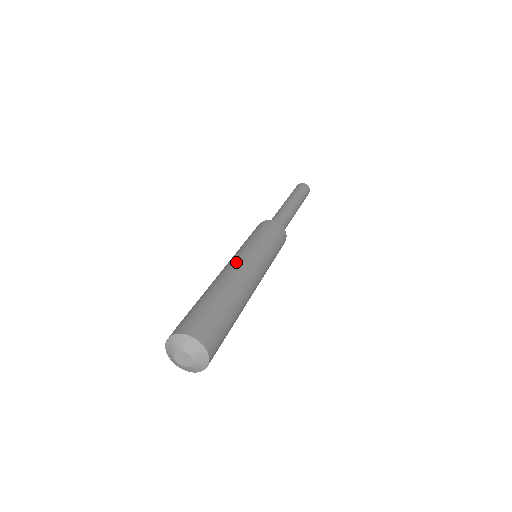
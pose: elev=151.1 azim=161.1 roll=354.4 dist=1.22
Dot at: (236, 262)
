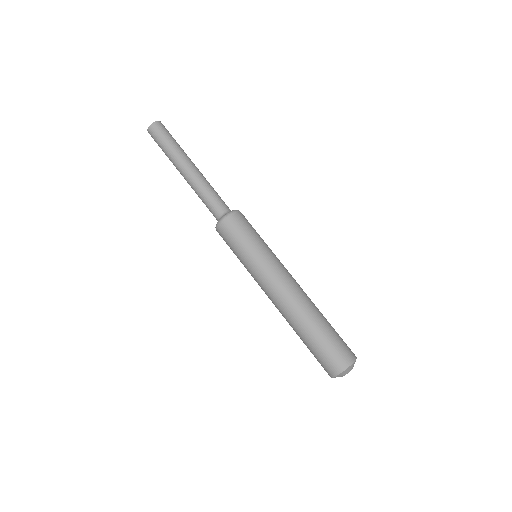
Dot at: (292, 280)
